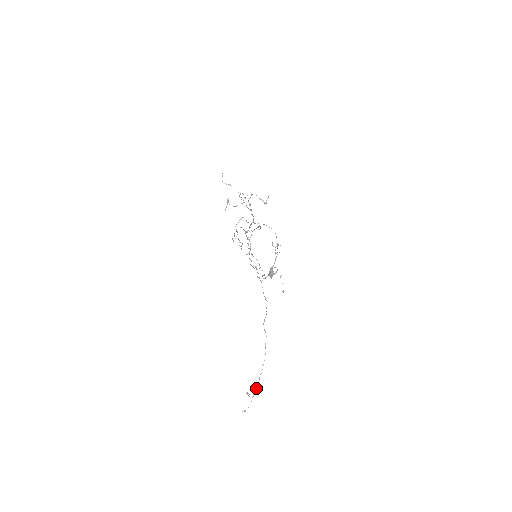
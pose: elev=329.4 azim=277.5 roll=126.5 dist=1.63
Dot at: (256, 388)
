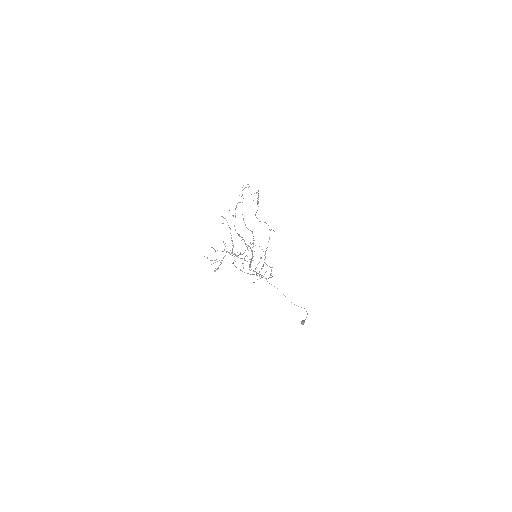
Dot at: occluded
